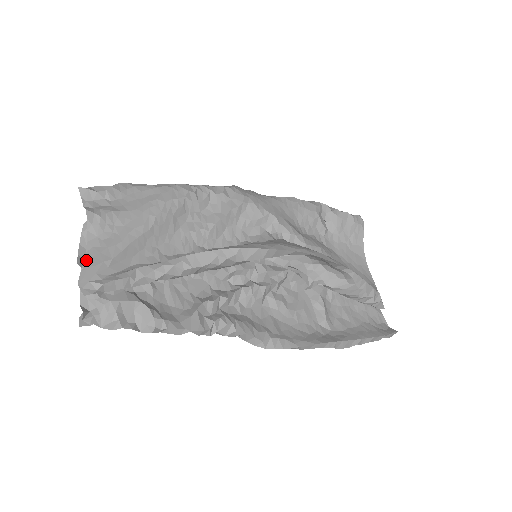
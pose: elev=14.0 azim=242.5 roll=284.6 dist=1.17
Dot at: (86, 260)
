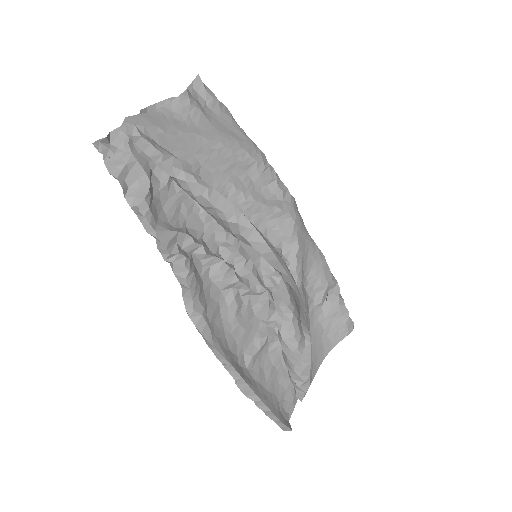
Dot at: (149, 114)
